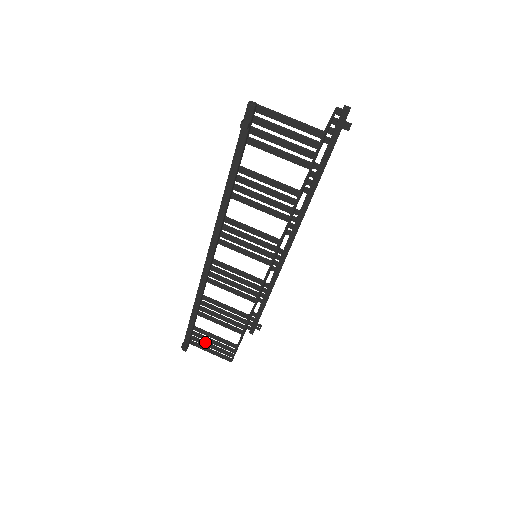
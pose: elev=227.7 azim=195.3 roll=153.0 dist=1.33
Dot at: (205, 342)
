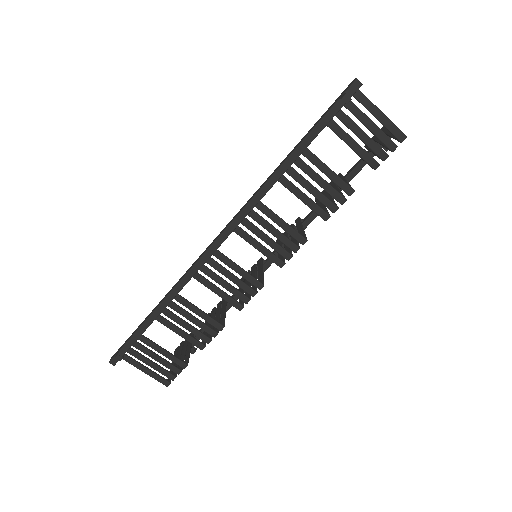
Dot at: (143, 356)
